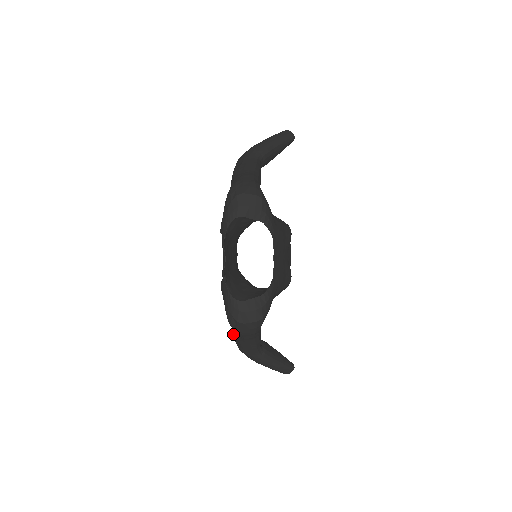
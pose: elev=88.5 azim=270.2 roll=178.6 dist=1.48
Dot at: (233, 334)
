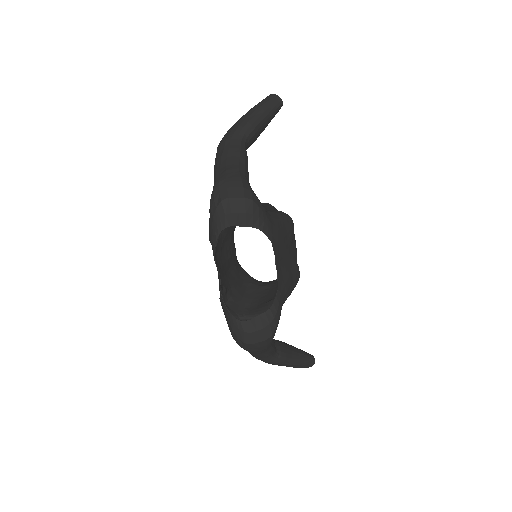
Dot at: occluded
